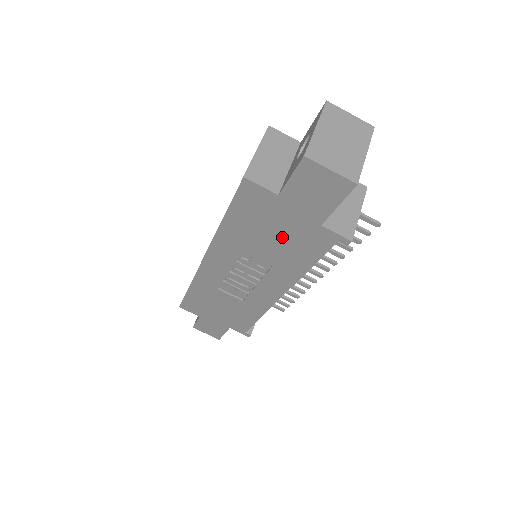
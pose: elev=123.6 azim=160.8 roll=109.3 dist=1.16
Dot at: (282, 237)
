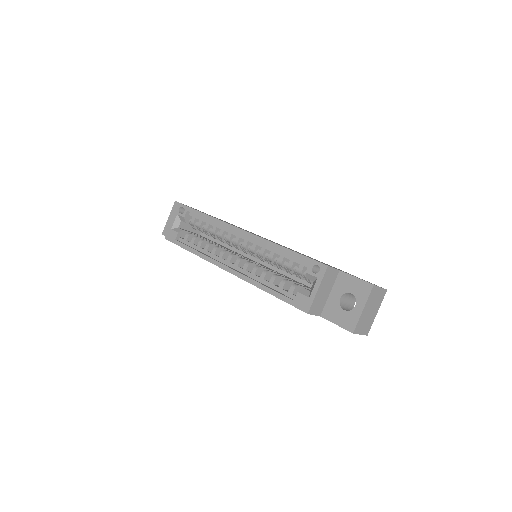
Dot at: occluded
